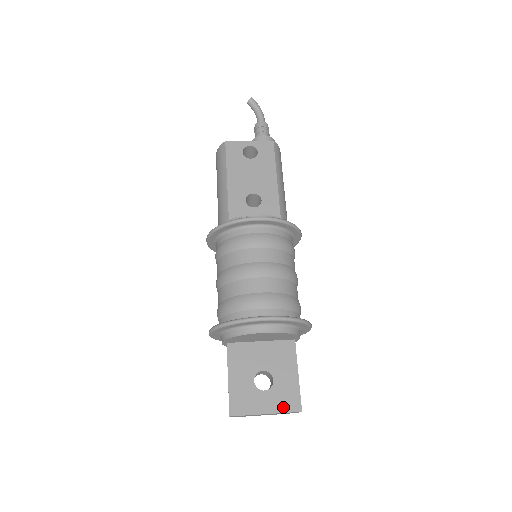
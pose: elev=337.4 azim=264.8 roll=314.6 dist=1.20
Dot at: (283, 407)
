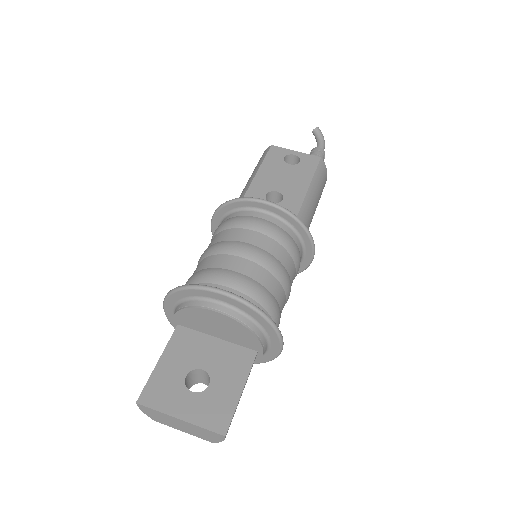
Dot at: (205, 420)
